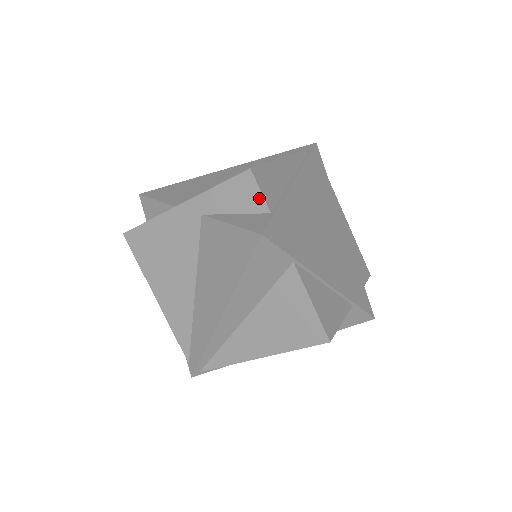
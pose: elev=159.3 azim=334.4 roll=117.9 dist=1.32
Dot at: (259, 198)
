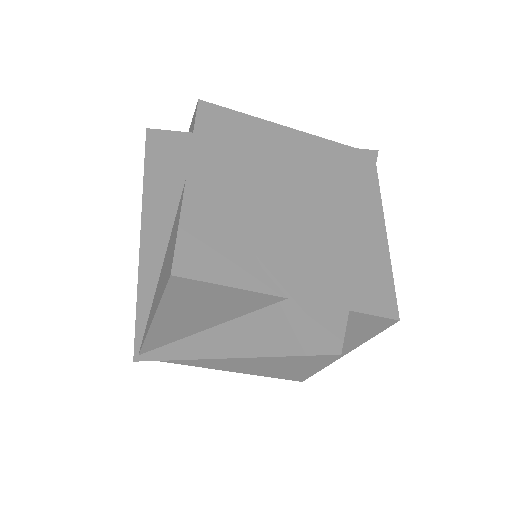
Dot at: (194, 124)
